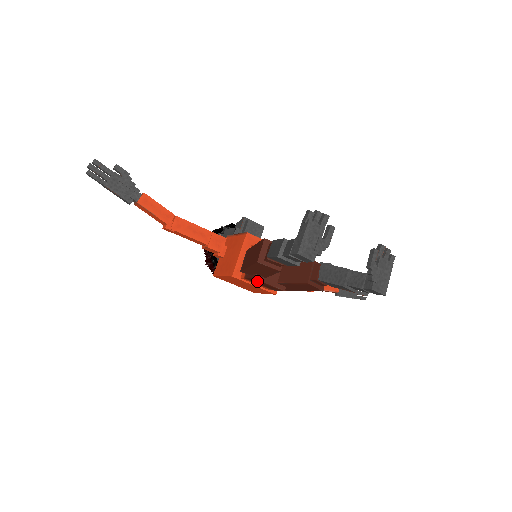
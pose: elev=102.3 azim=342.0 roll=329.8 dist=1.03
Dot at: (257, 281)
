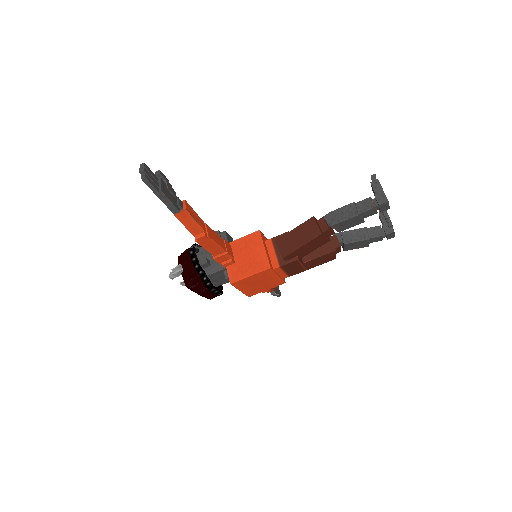
Dot at: (293, 265)
